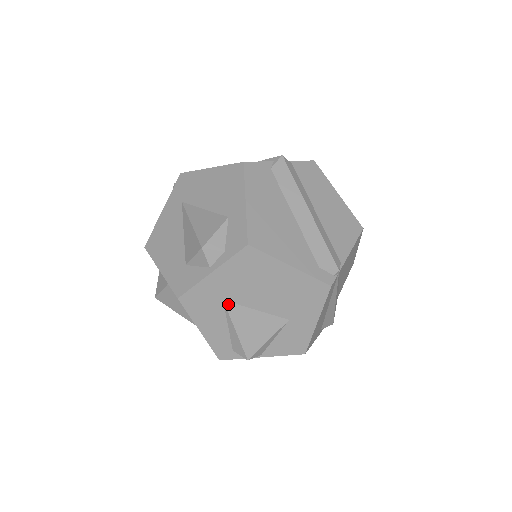
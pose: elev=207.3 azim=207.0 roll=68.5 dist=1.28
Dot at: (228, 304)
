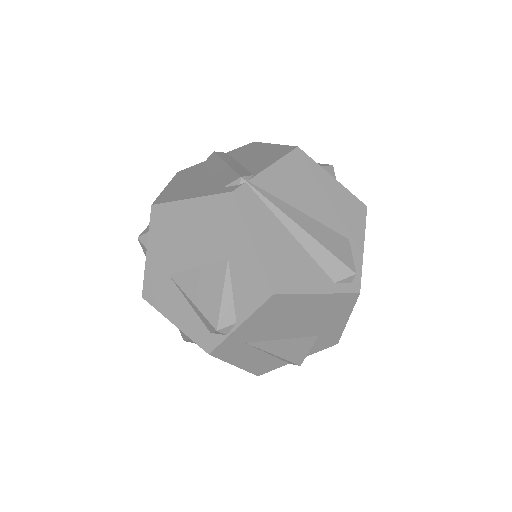
Dot at: (174, 276)
